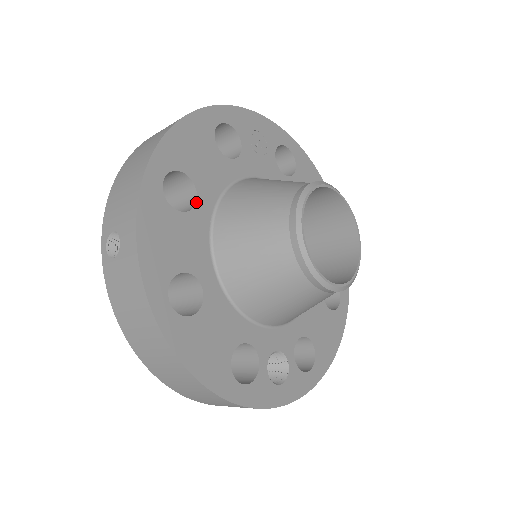
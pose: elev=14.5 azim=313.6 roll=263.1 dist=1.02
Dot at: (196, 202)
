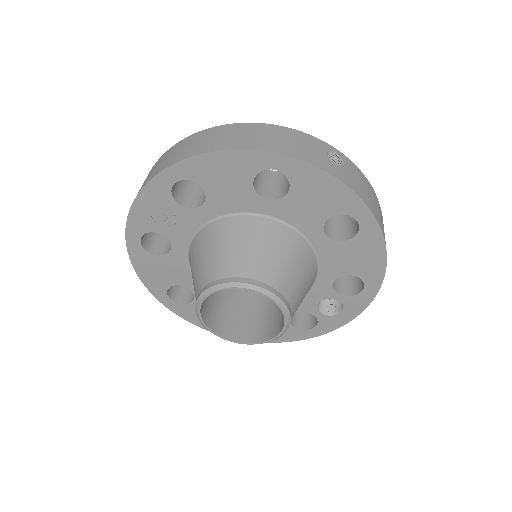
Dot at: (191, 290)
